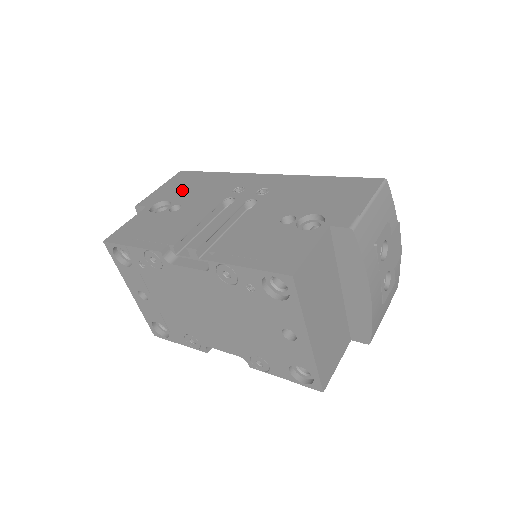
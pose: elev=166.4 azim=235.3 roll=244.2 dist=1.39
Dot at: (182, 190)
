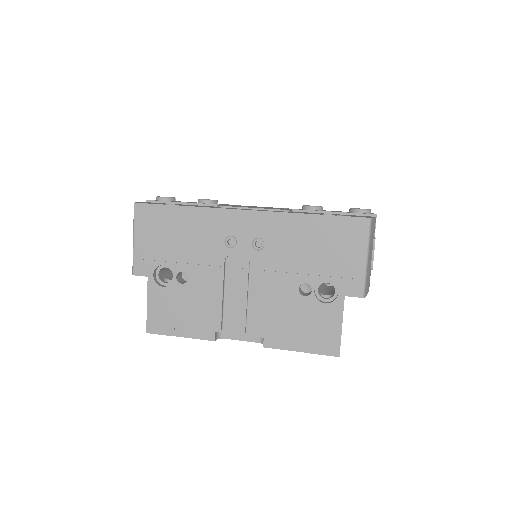
Dot at: (166, 245)
